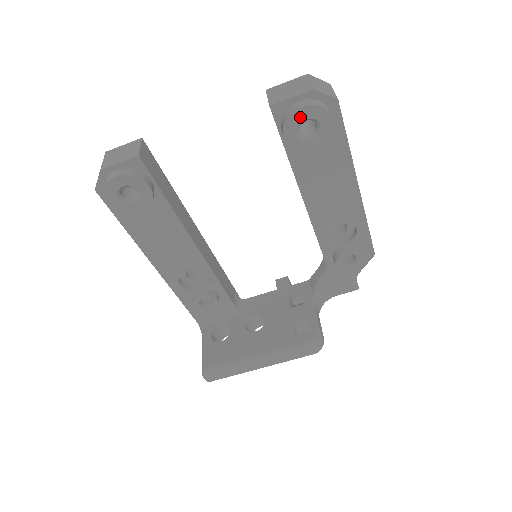
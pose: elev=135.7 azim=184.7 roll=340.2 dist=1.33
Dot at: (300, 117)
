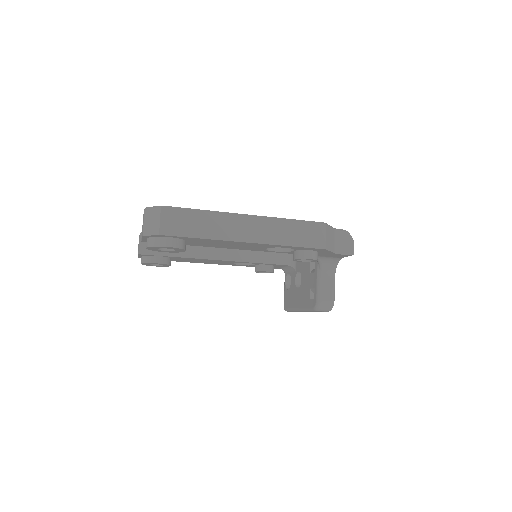
Dot at: (153, 249)
